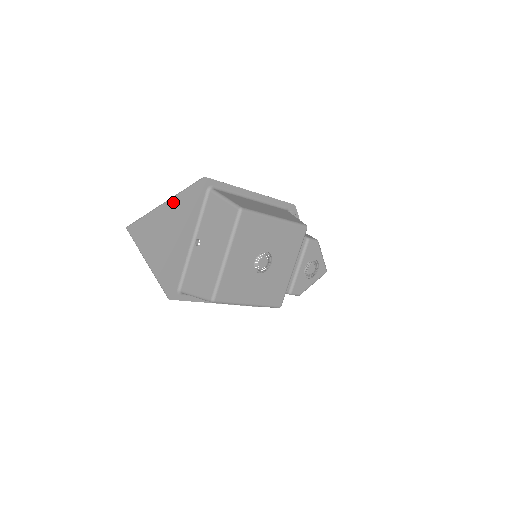
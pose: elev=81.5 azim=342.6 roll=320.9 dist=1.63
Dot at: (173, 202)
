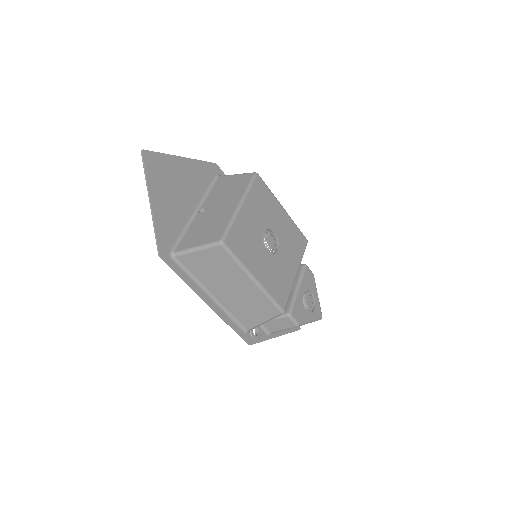
Dot at: (187, 162)
